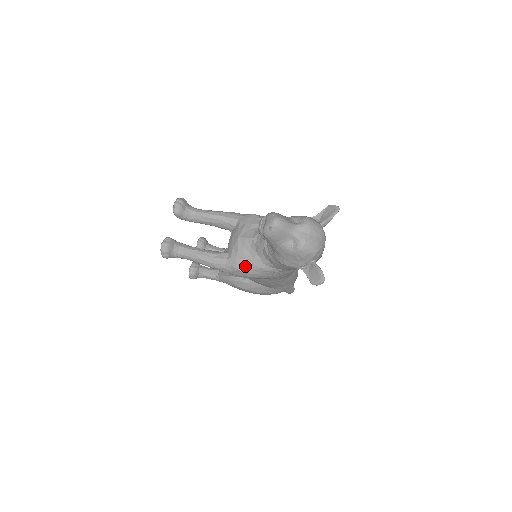
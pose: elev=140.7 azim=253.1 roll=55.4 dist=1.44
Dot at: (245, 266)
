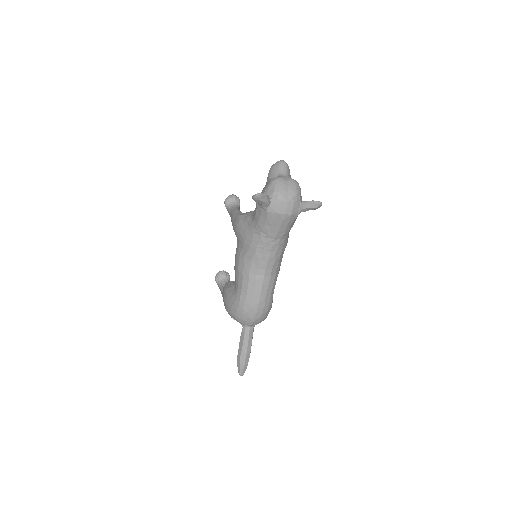
Dot at: (244, 214)
